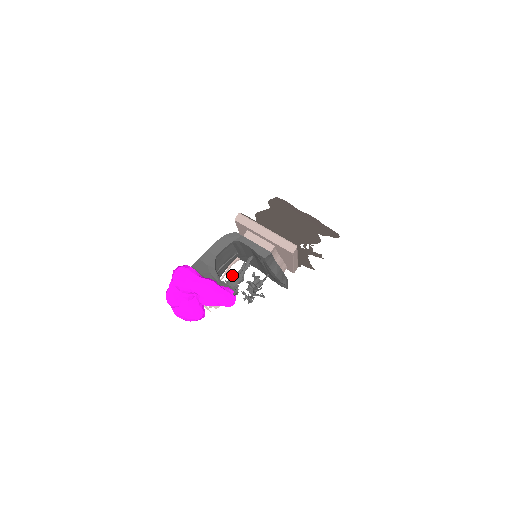
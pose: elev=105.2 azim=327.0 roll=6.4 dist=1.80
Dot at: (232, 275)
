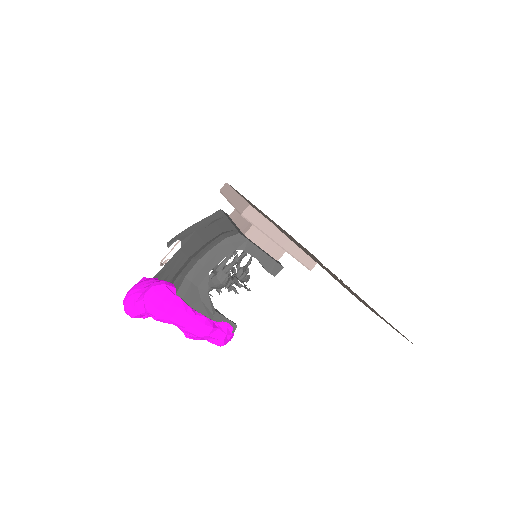
Dot at: (220, 278)
